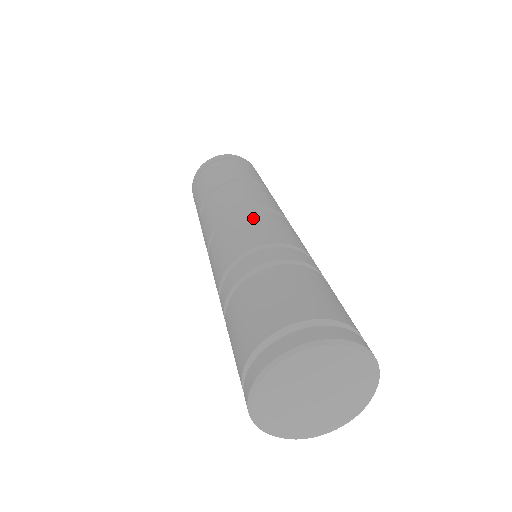
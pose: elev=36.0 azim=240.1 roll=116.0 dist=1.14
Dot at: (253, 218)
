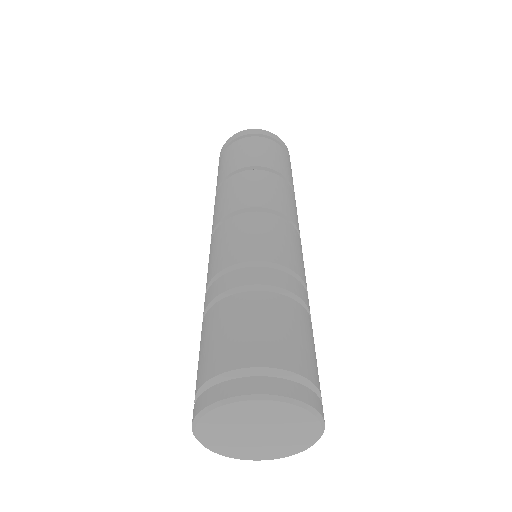
Dot at: (228, 230)
